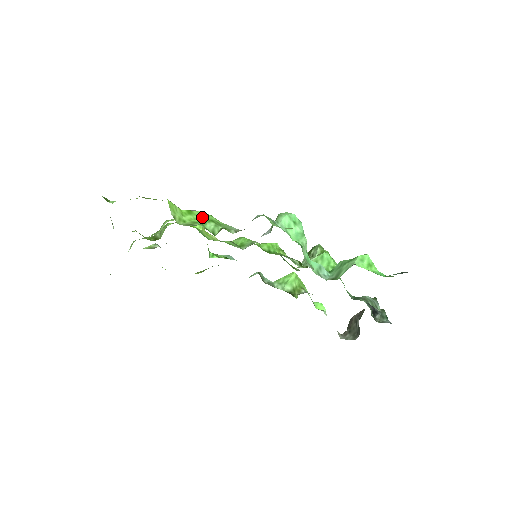
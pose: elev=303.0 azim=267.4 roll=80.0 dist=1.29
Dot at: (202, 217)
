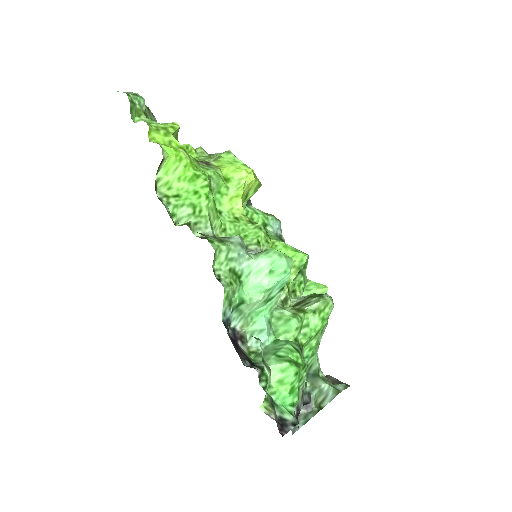
Dot at: (193, 194)
